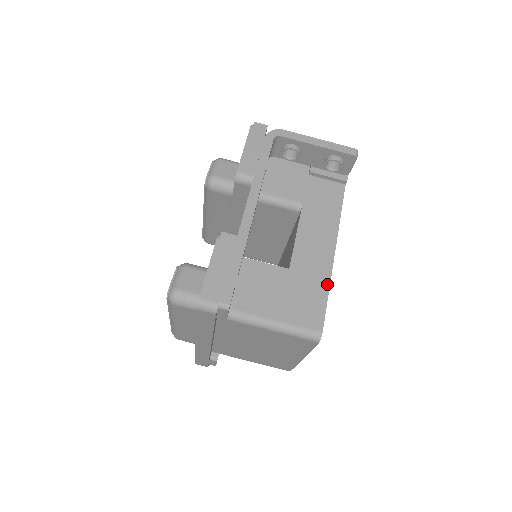
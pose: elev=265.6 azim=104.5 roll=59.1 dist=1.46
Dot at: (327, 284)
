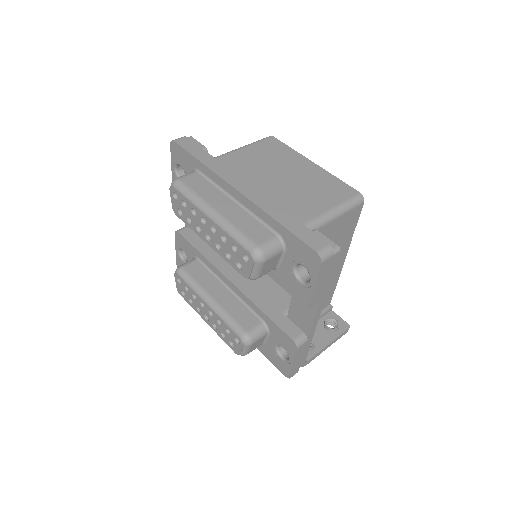
Dot at: occluded
